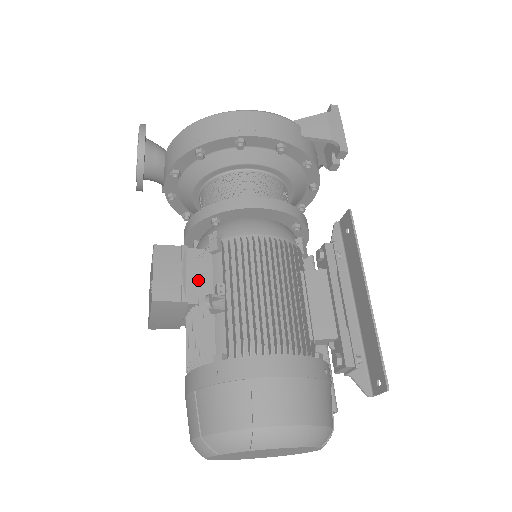
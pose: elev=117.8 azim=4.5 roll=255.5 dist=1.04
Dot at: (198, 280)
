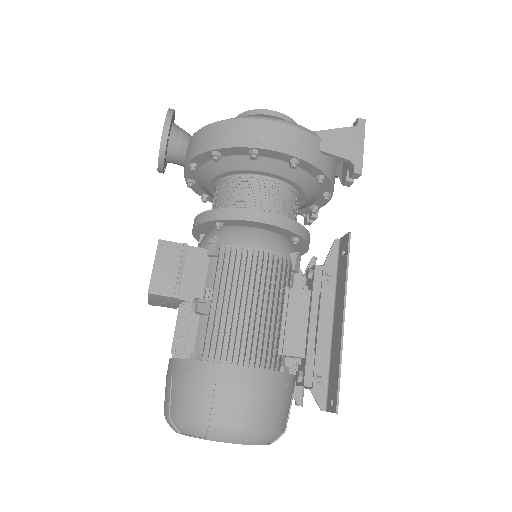
Dot at: (193, 279)
